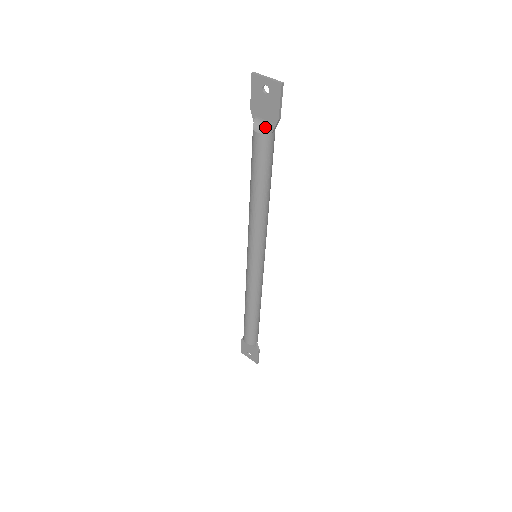
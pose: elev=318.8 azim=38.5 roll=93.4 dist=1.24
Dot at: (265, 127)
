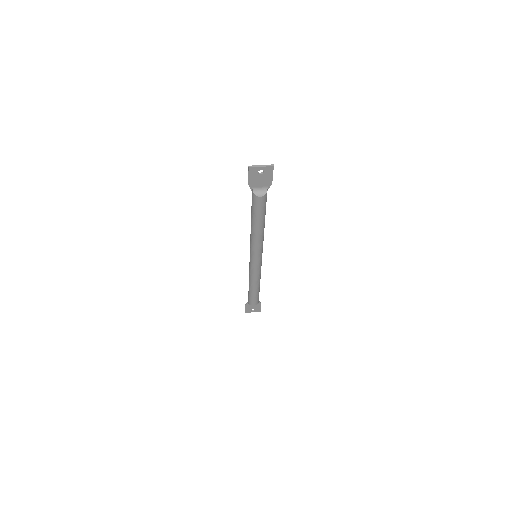
Dot at: (263, 191)
